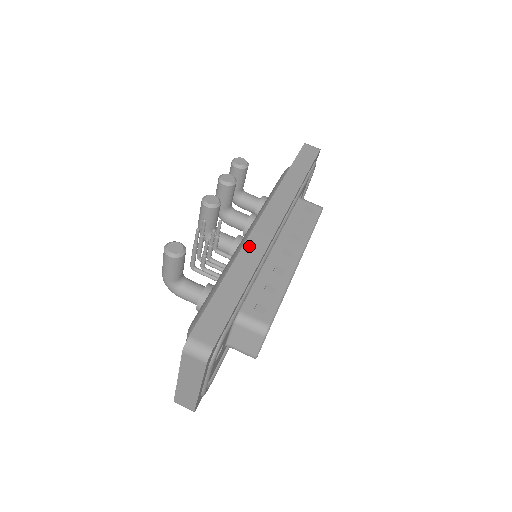
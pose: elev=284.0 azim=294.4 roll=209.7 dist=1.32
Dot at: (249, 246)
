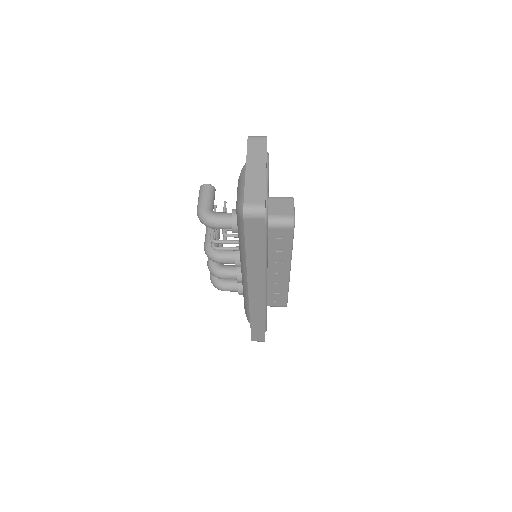
Dot at: occluded
